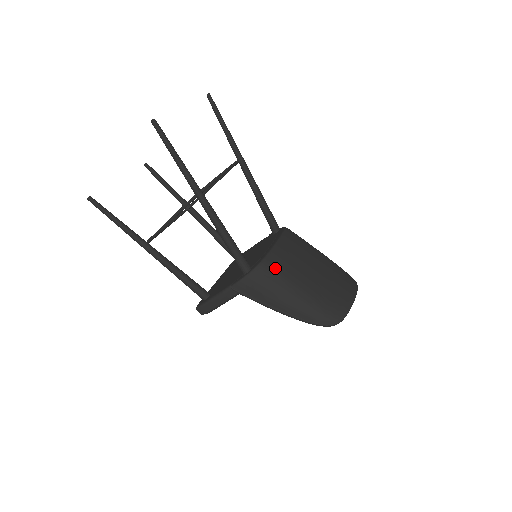
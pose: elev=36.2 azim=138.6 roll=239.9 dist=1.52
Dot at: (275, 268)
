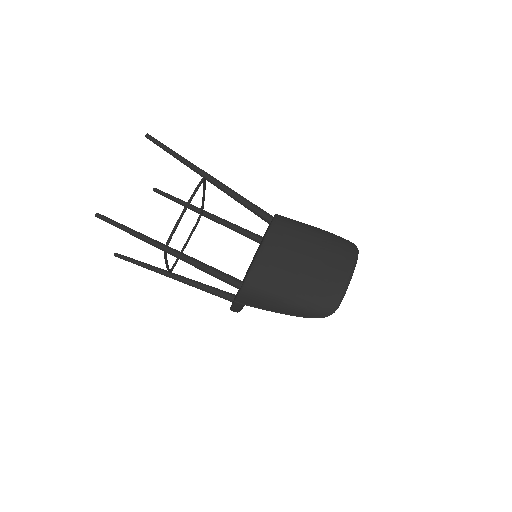
Dot at: (260, 279)
